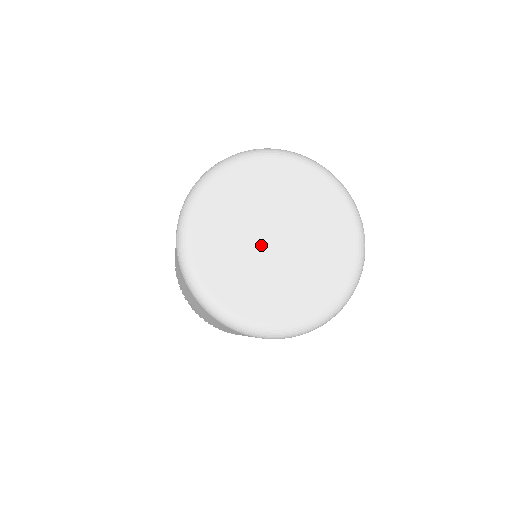
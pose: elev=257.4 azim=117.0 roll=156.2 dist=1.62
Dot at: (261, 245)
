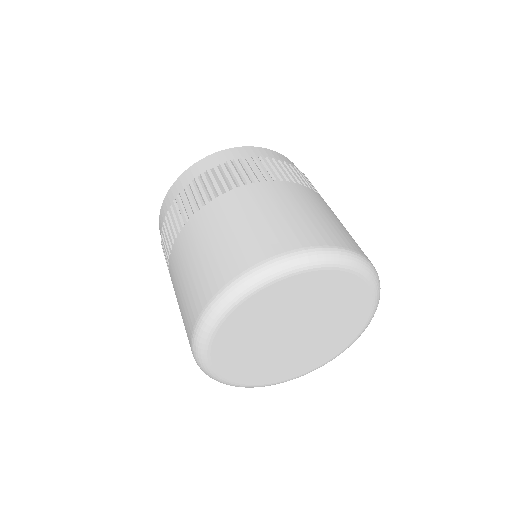
Dot at: (281, 332)
